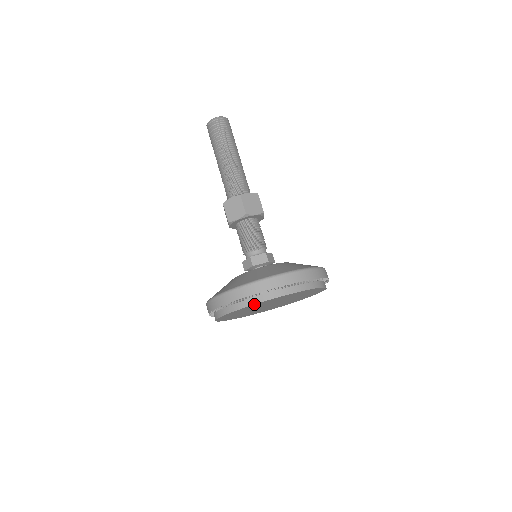
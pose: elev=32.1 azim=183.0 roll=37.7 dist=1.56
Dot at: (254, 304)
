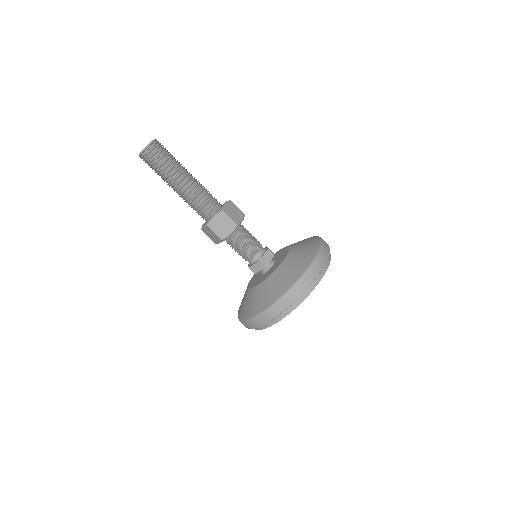
Dot at: occluded
